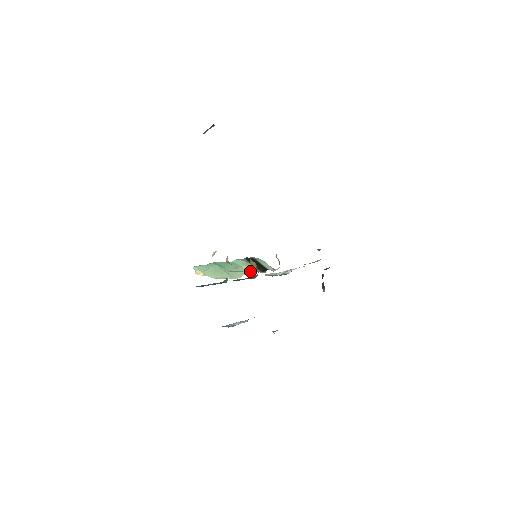
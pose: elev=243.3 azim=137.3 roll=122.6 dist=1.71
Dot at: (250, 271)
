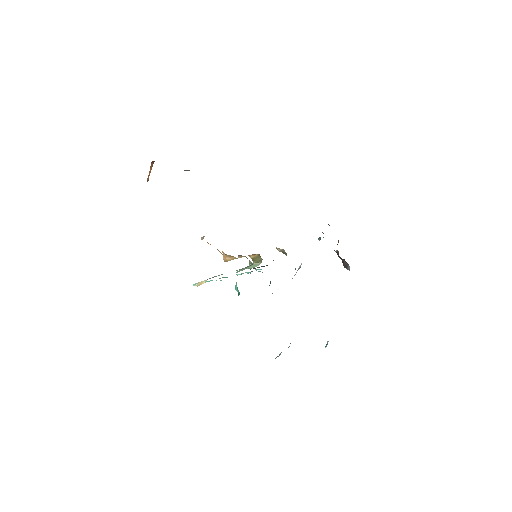
Dot at: (256, 265)
